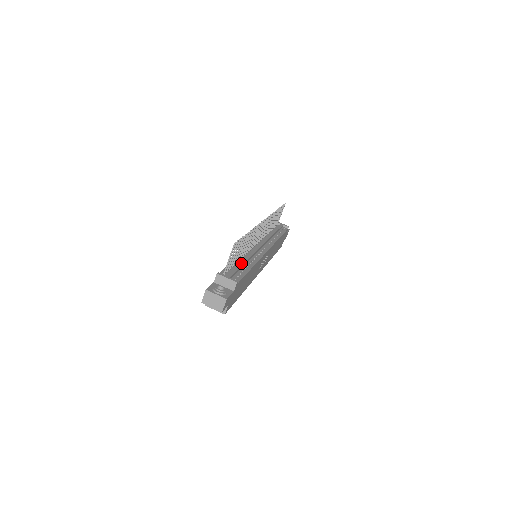
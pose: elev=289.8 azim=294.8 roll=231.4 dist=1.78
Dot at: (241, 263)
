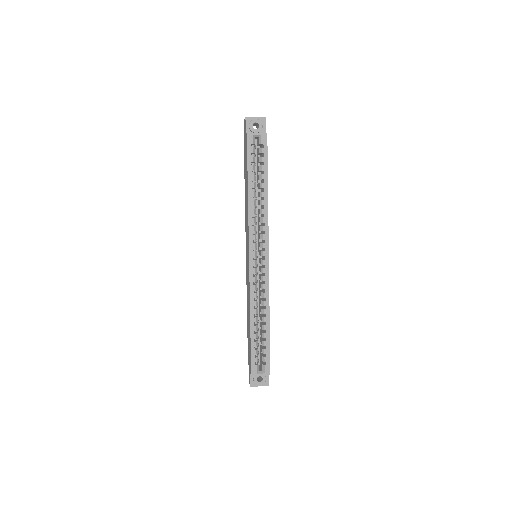
Dot at: occluded
